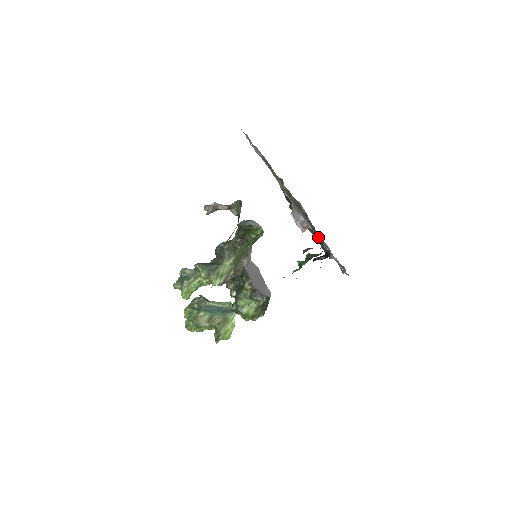
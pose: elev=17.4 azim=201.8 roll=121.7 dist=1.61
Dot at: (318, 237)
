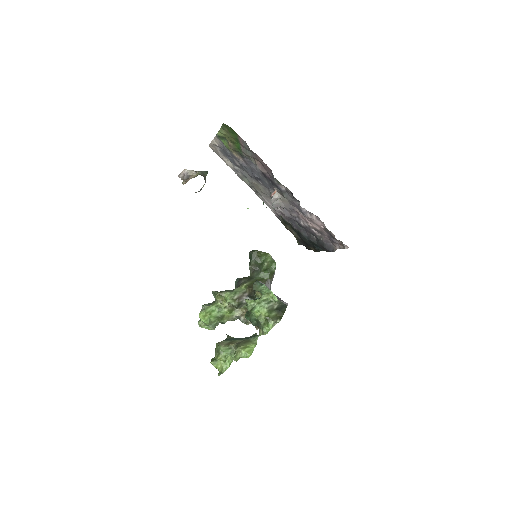
Dot at: (273, 178)
